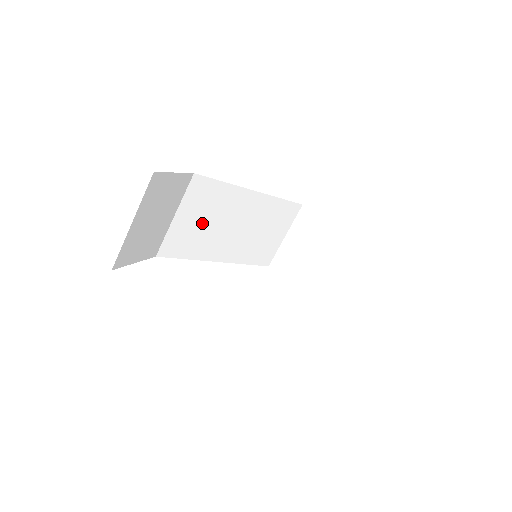
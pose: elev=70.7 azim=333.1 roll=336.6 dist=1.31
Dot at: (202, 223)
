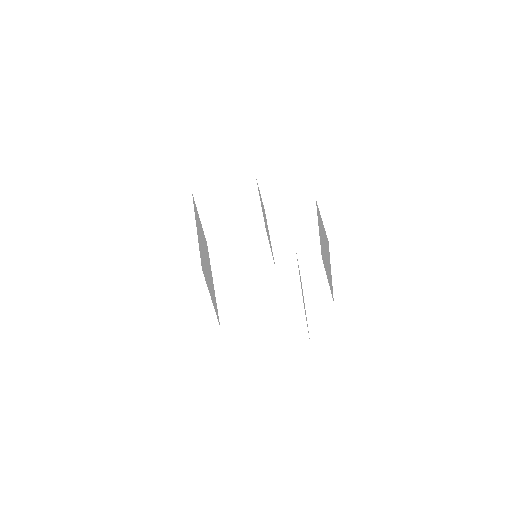
Dot at: (209, 281)
